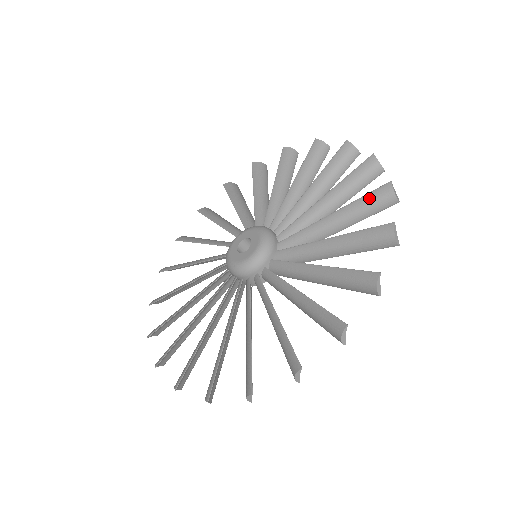
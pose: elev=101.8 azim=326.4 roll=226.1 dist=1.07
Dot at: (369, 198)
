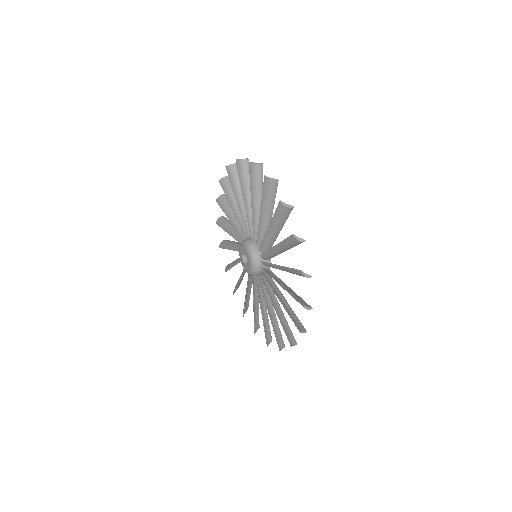
Dot at: (265, 192)
